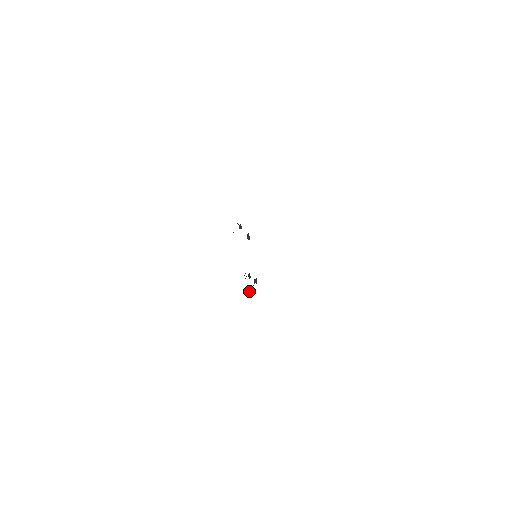
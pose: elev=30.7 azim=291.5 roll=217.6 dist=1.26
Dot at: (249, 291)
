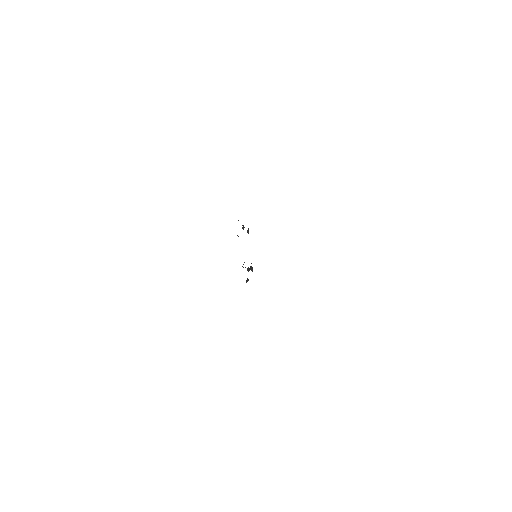
Dot at: (247, 281)
